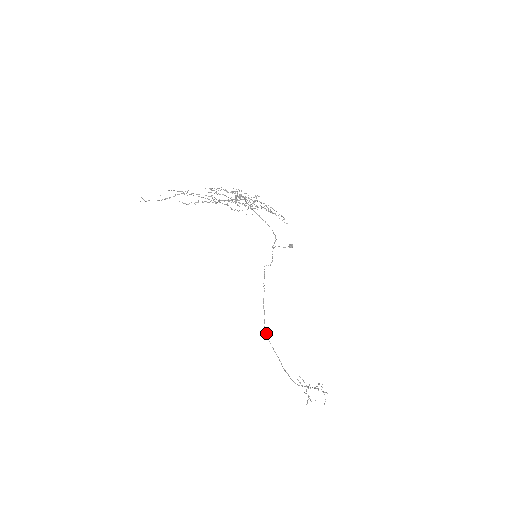
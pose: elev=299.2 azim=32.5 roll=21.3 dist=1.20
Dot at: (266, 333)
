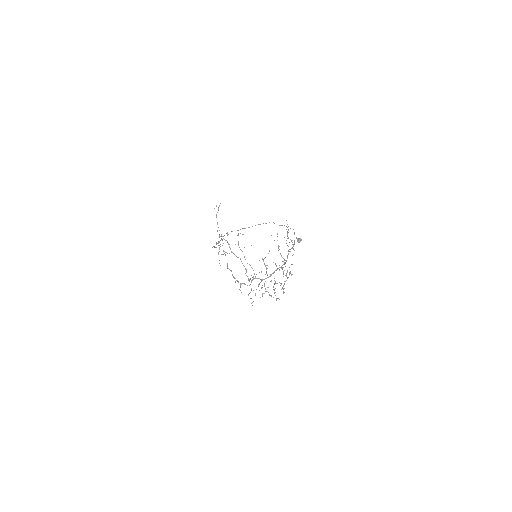
Dot at: occluded
